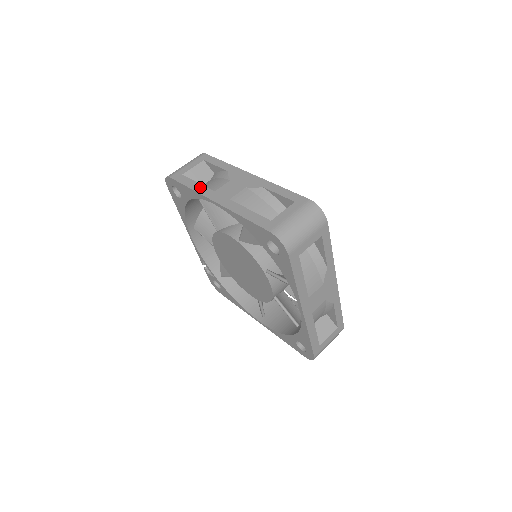
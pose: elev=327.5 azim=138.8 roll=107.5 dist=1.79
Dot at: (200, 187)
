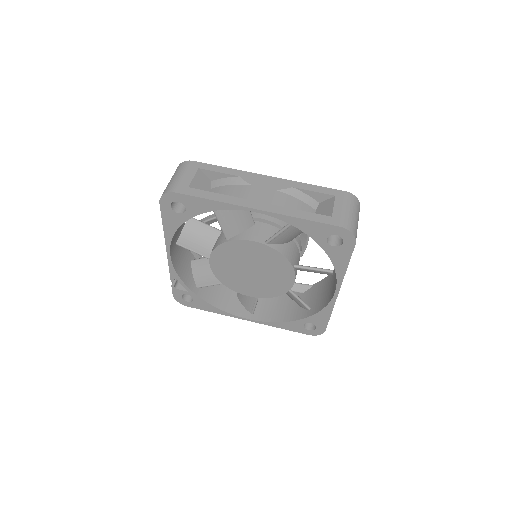
Dot at: (226, 197)
